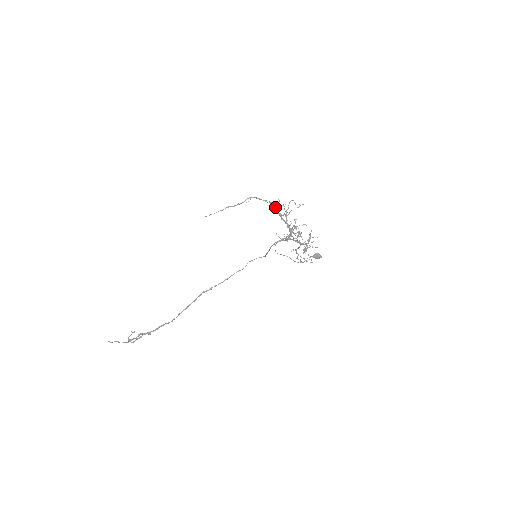
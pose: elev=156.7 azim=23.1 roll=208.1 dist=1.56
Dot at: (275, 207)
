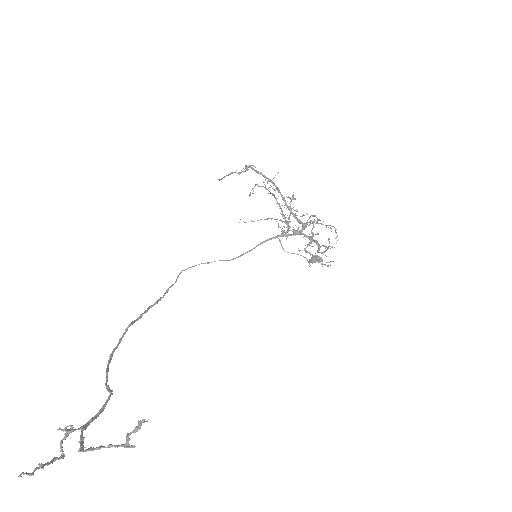
Dot at: (277, 187)
